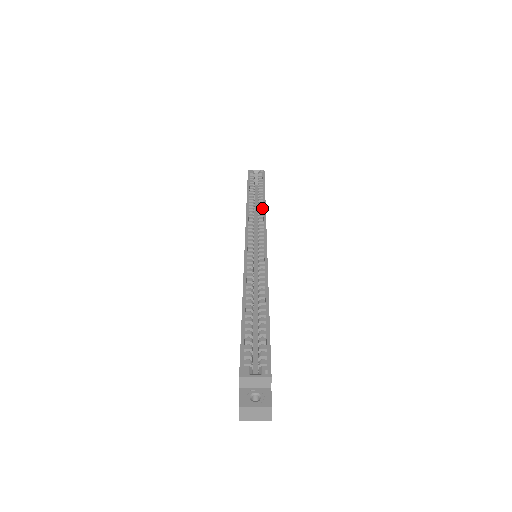
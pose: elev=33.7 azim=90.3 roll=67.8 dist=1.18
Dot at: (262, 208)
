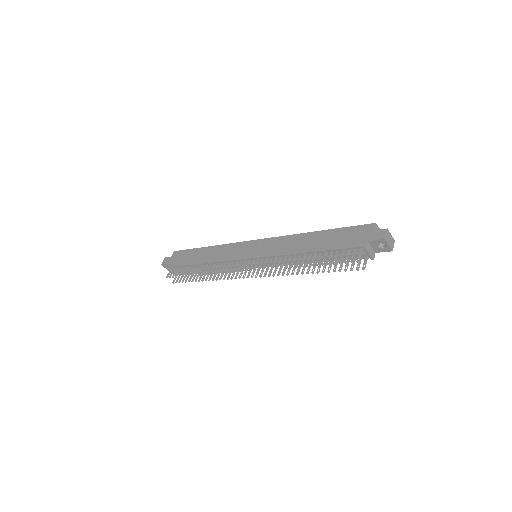
Dot at: occluded
